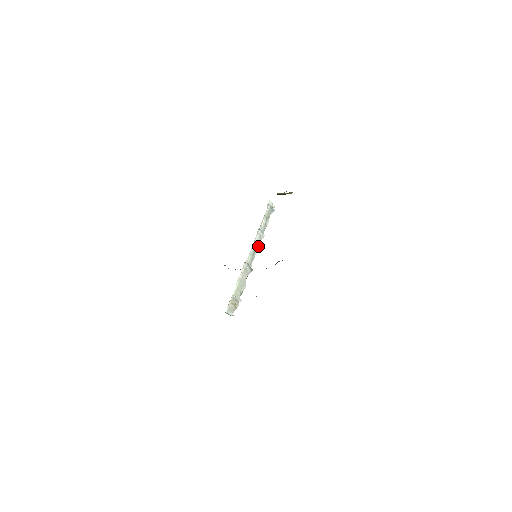
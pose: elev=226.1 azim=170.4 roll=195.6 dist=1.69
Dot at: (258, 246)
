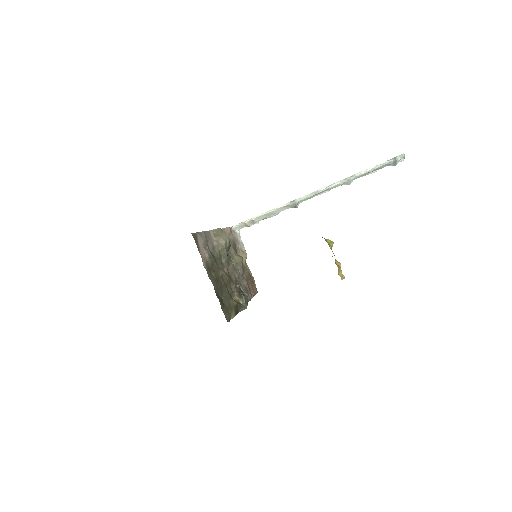
Dot at: (330, 189)
